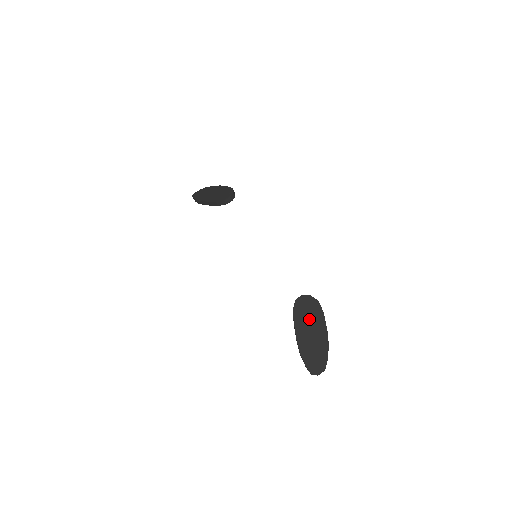
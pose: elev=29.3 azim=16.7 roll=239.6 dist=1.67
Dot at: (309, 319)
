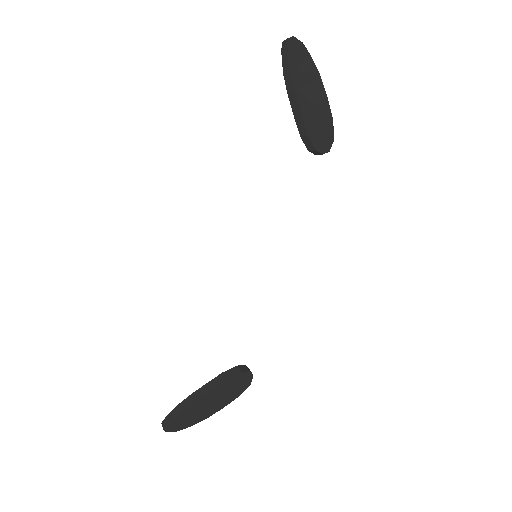
Dot at: (225, 393)
